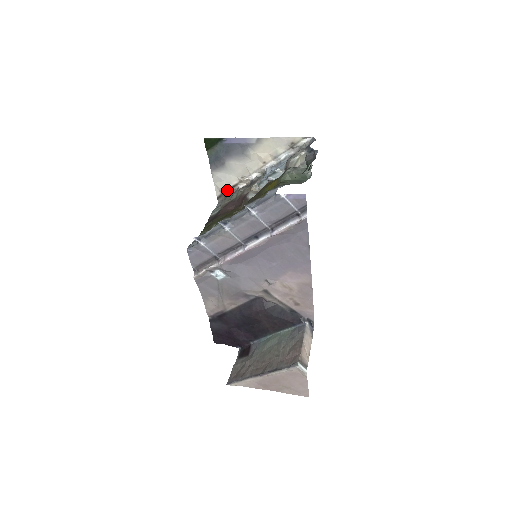
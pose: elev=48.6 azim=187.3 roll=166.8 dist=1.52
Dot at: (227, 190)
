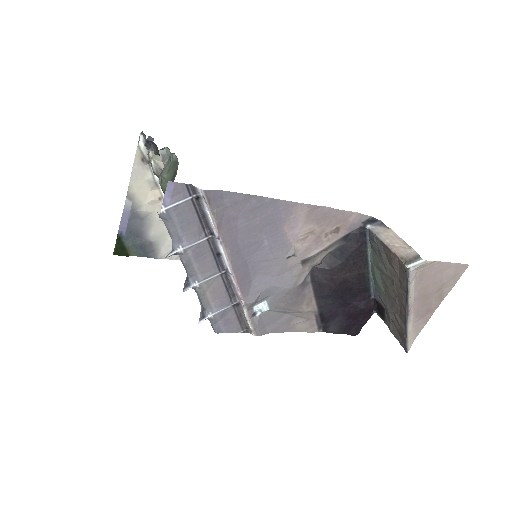
Dot at: occluded
